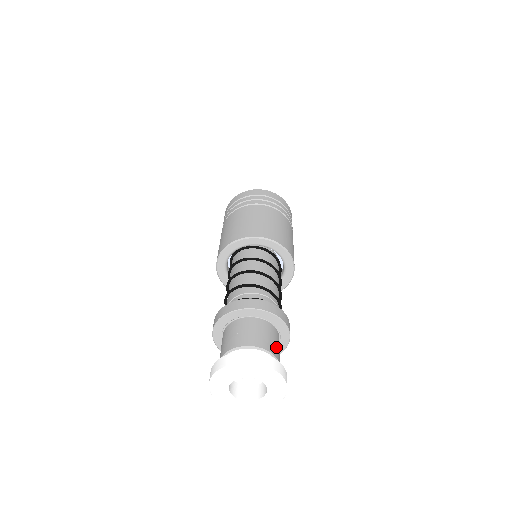
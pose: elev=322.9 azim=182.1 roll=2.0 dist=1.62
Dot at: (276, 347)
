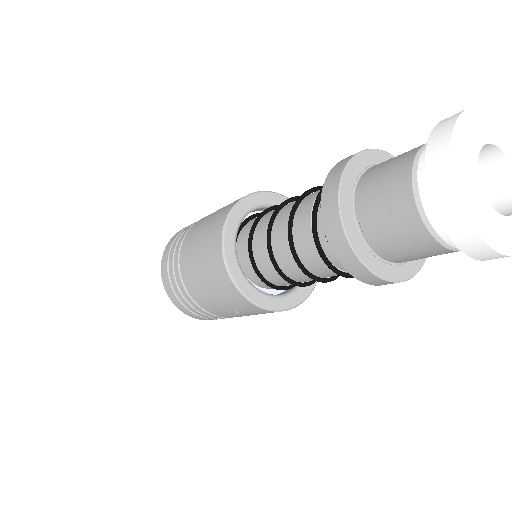
Dot at: occluded
